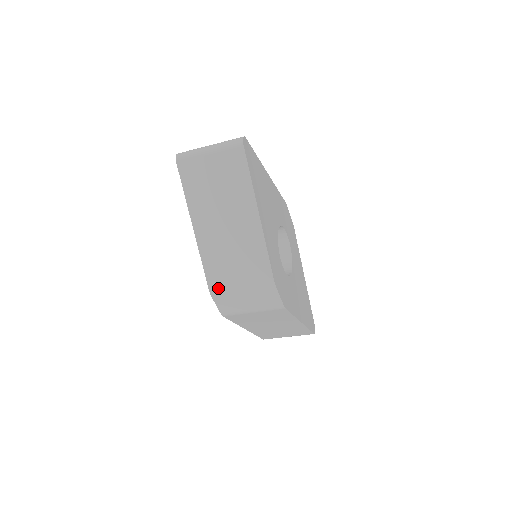
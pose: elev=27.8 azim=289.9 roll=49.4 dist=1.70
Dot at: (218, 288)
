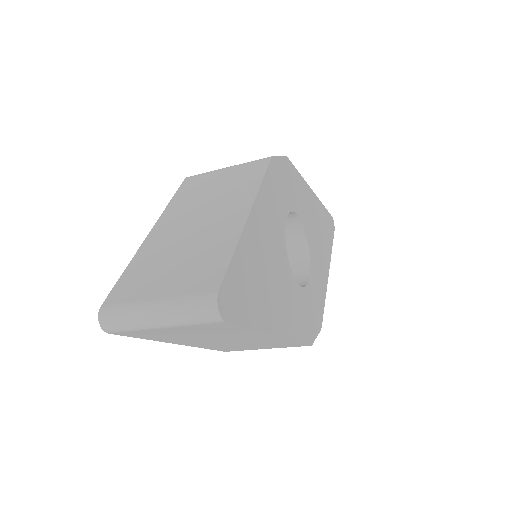
Dot at: occluded
